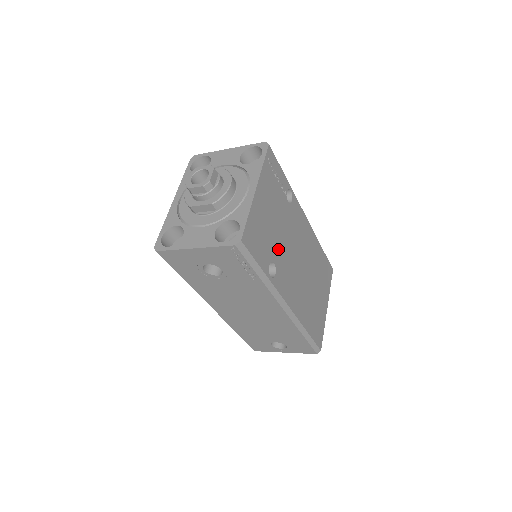
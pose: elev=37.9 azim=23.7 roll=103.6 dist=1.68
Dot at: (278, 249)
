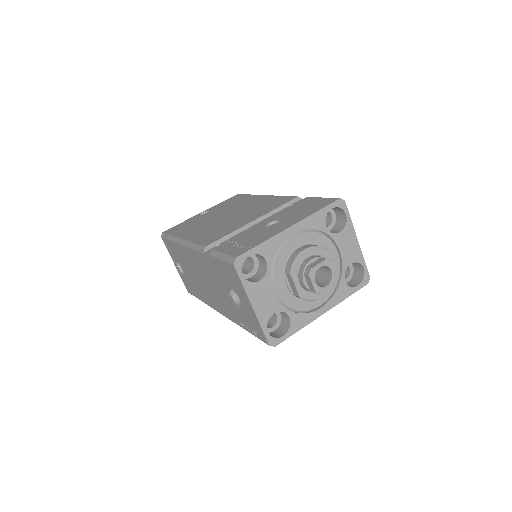
Dot at: occluded
